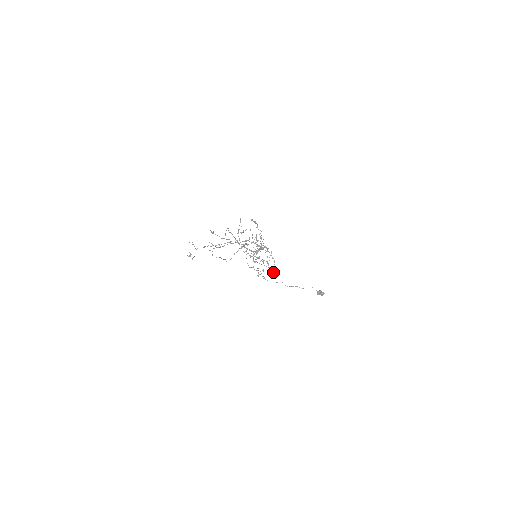
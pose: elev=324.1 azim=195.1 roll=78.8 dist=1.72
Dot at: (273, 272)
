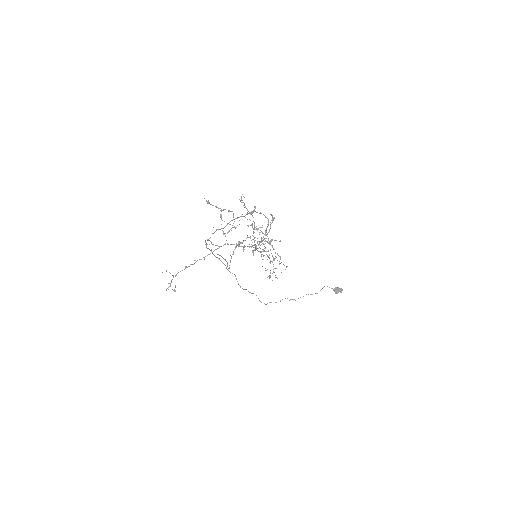
Dot at: (286, 266)
